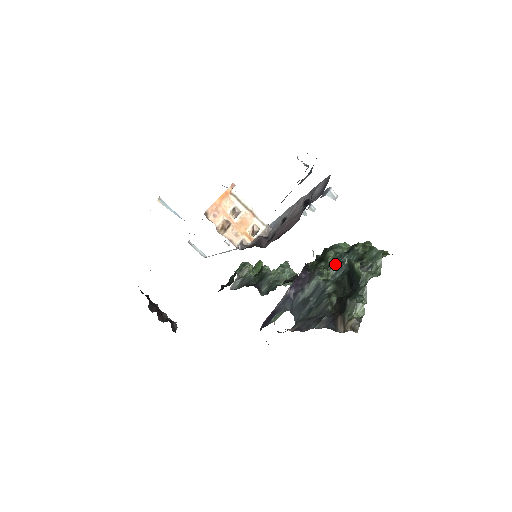
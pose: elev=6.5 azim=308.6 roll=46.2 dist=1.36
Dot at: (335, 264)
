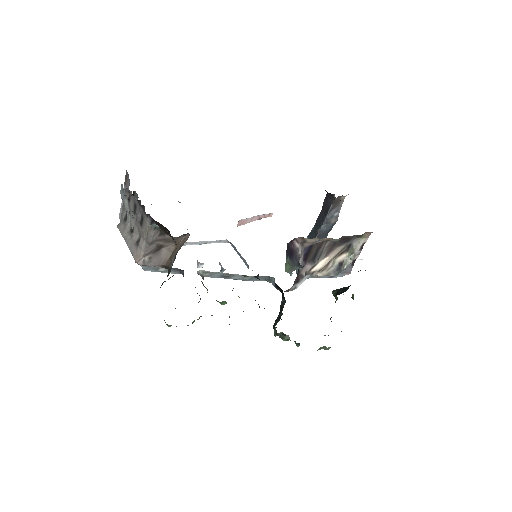
Dot at: occluded
